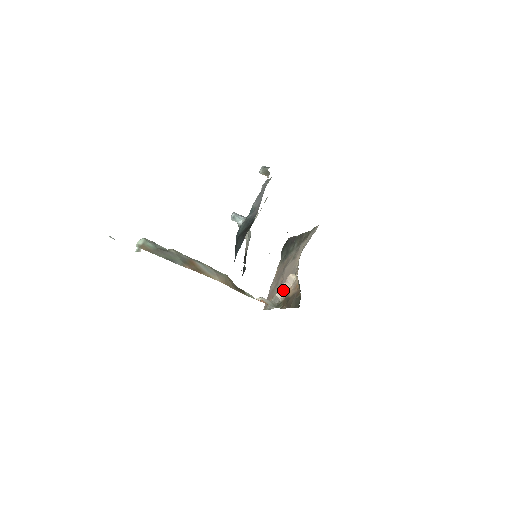
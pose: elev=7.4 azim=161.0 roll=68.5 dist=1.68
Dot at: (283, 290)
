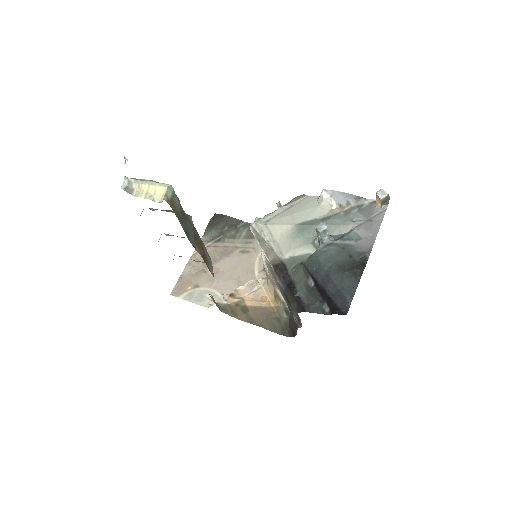
Dot at: (236, 293)
